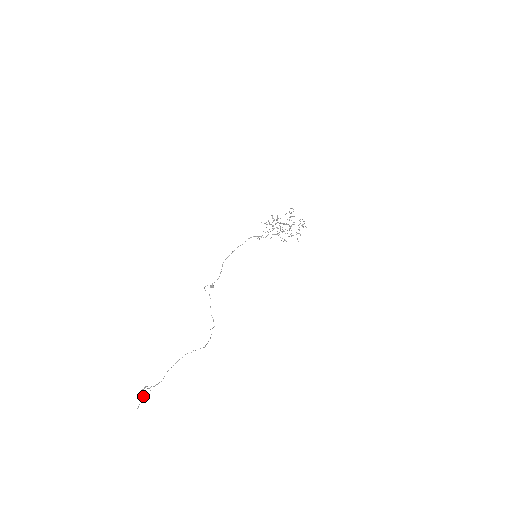
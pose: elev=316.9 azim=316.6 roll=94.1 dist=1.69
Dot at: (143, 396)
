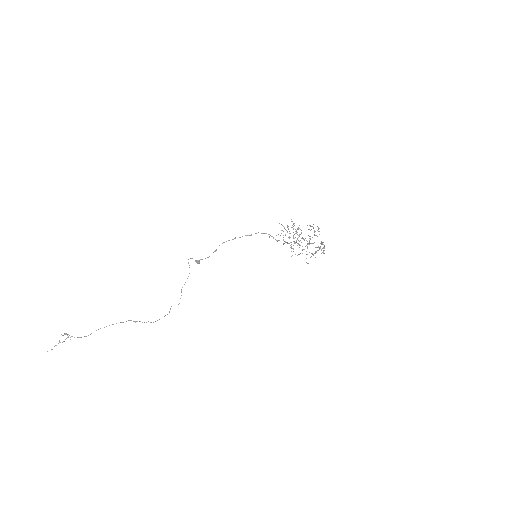
Dot at: occluded
